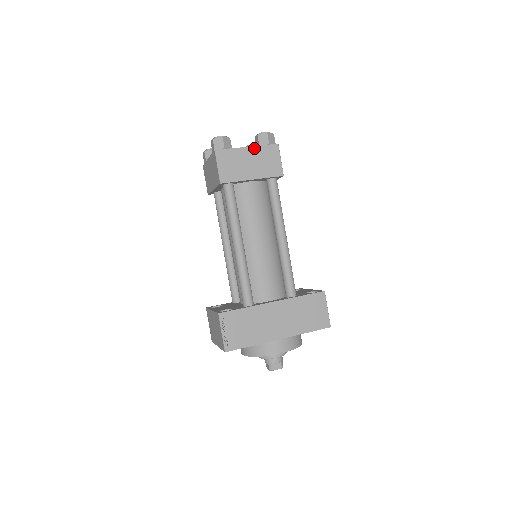
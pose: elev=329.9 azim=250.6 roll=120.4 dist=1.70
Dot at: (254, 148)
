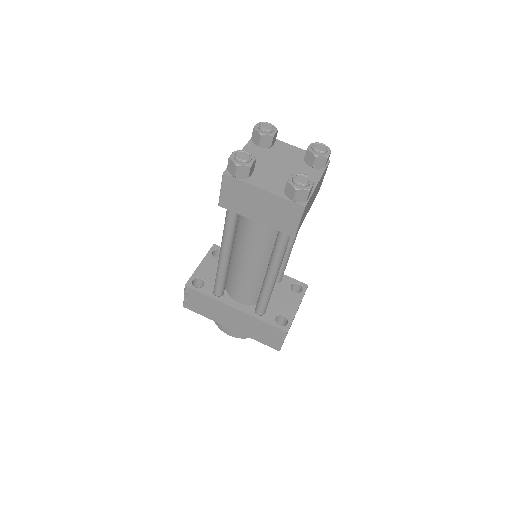
Dot at: (271, 195)
